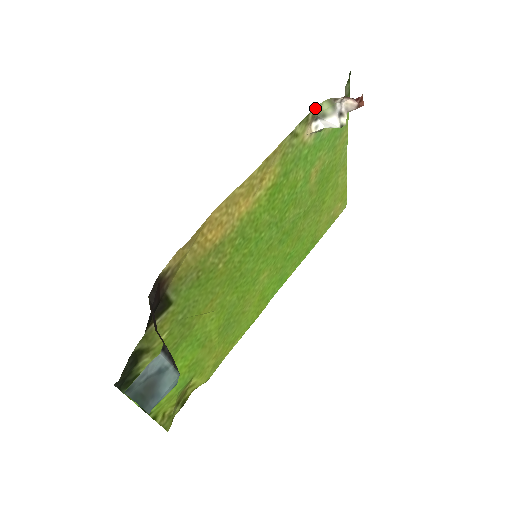
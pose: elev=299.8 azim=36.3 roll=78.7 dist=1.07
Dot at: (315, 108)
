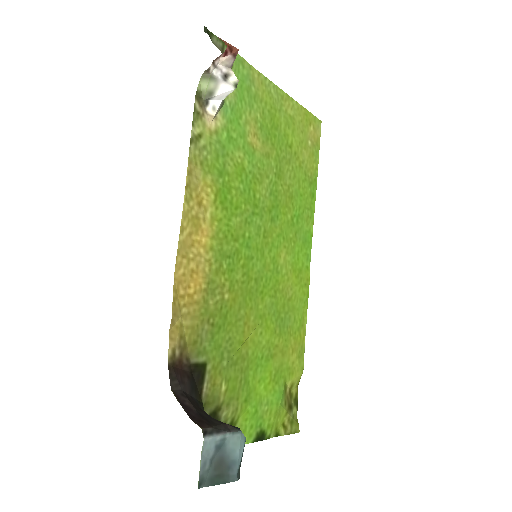
Dot at: (196, 96)
